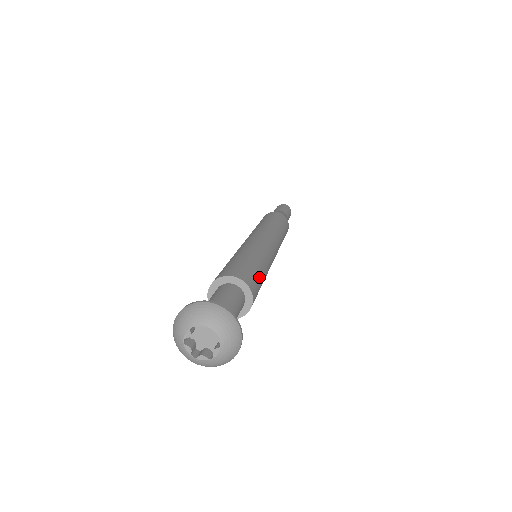
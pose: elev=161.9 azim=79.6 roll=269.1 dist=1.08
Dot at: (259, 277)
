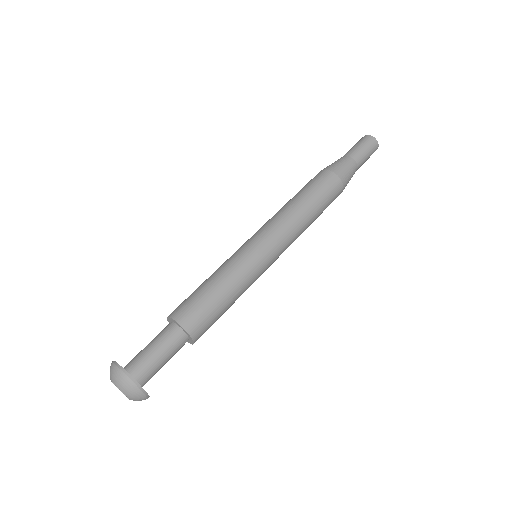
Dot at: (218, 315)
